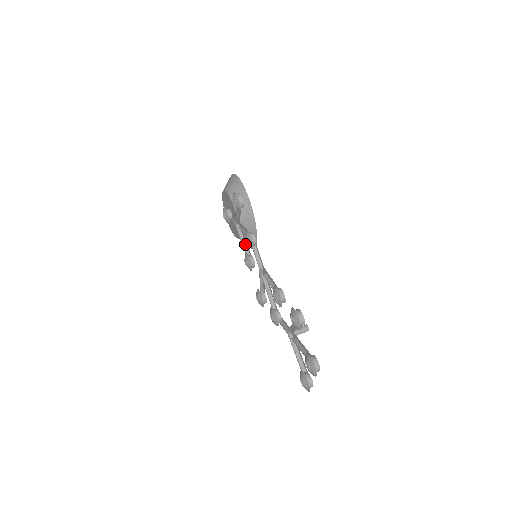
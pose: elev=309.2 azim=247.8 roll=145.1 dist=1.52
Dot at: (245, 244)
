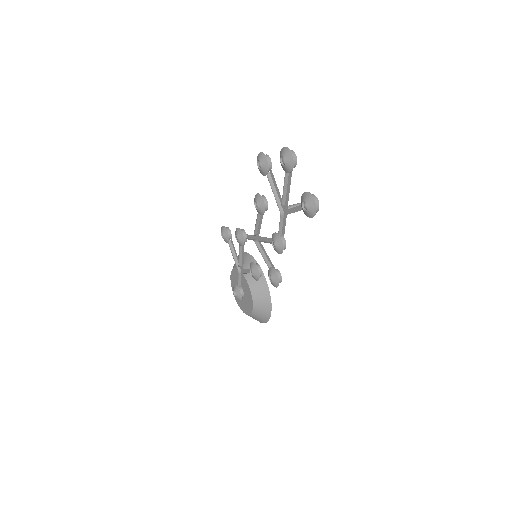
Dot at: occluded
